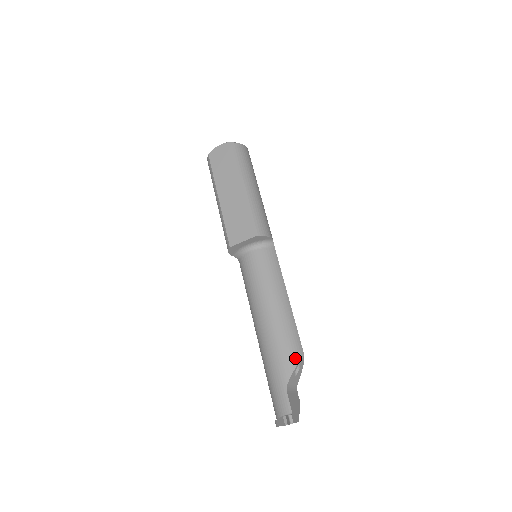
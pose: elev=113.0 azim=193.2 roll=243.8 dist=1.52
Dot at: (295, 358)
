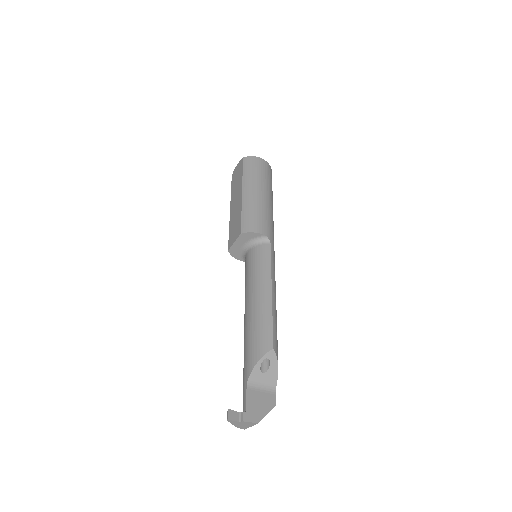
Dot at: (260, 351)
